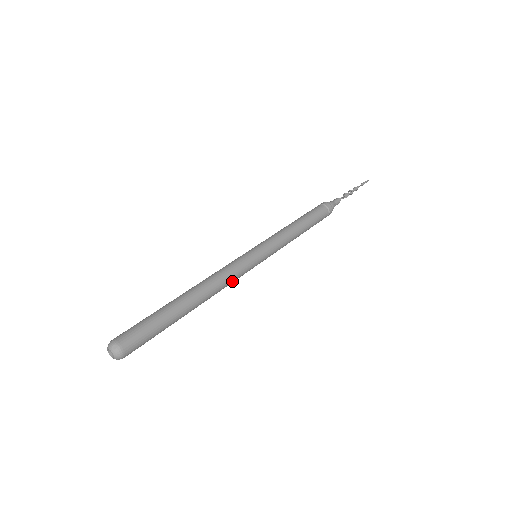
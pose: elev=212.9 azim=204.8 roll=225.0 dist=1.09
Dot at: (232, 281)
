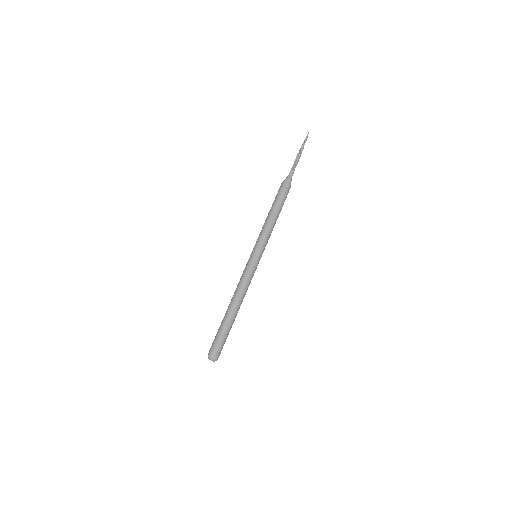
Dot at: (249, 284)
